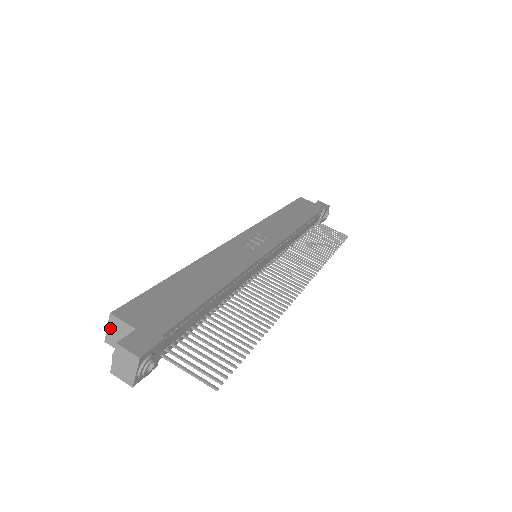
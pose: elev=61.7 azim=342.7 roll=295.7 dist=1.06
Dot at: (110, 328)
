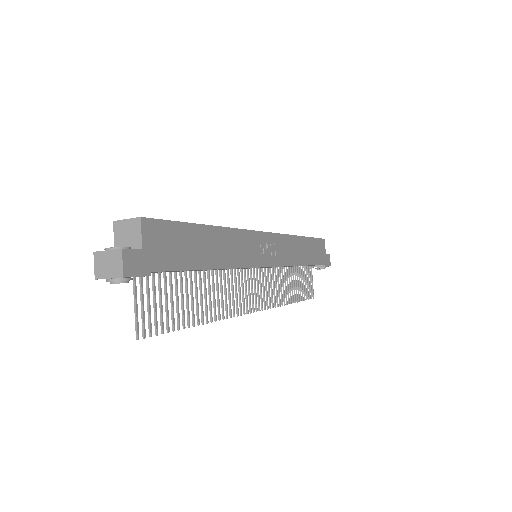
Dot at: (128, 222)
